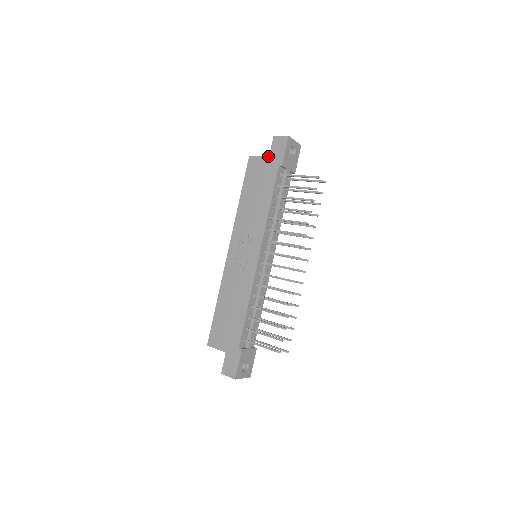
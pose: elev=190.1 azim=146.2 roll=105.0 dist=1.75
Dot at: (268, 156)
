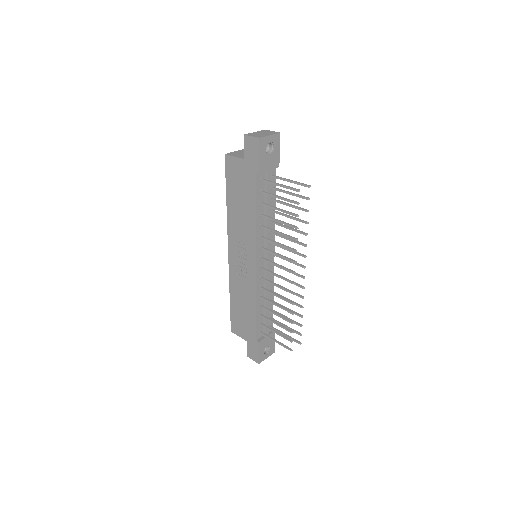
Dot at: (243, 159)
